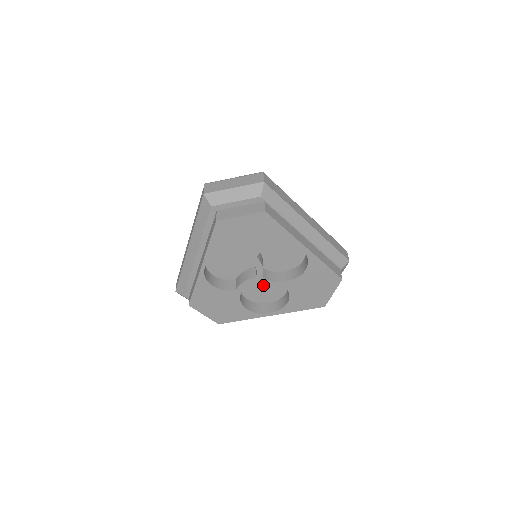
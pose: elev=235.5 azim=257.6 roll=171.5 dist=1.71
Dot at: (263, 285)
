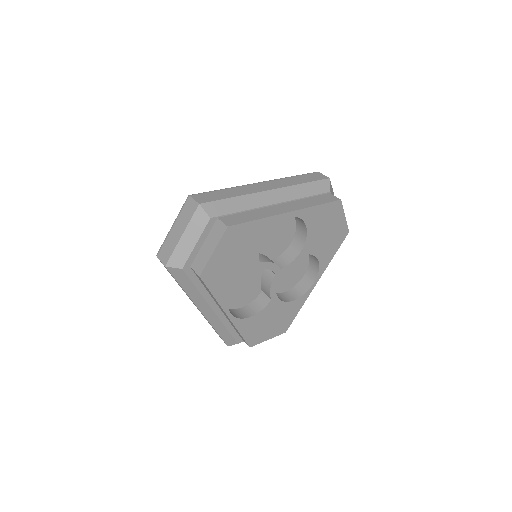
Dot at: occluded
